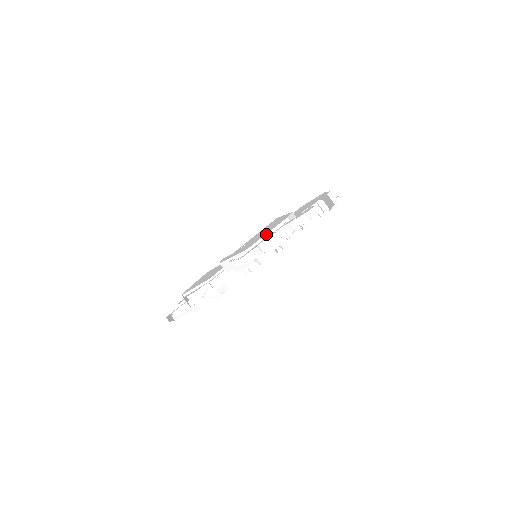
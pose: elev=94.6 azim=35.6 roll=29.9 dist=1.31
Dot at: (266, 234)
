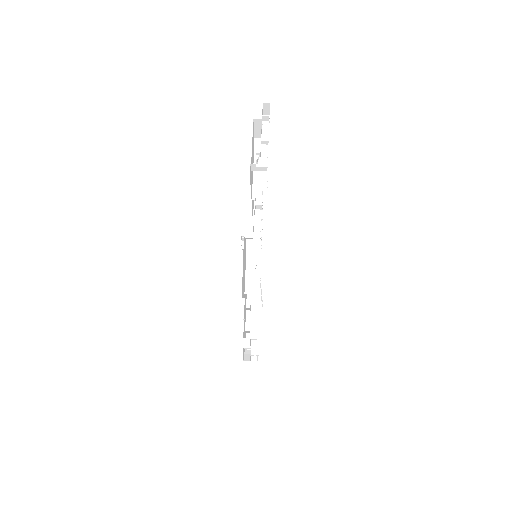
Dot at: (253, 177)
